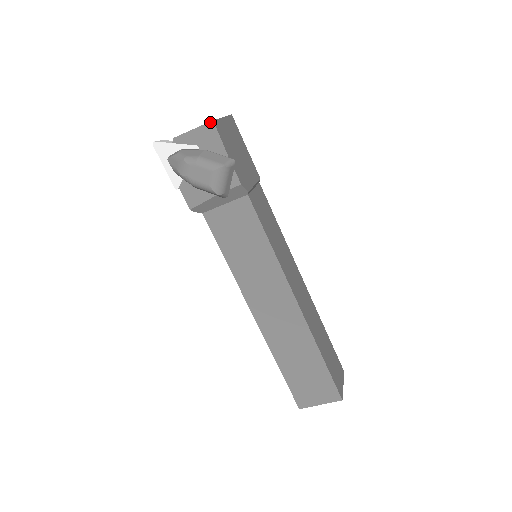
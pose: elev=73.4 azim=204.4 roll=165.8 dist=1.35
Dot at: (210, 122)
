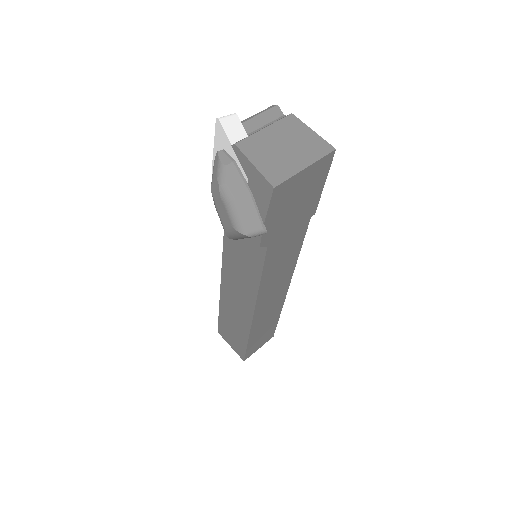
Dot at: (271, 185)
